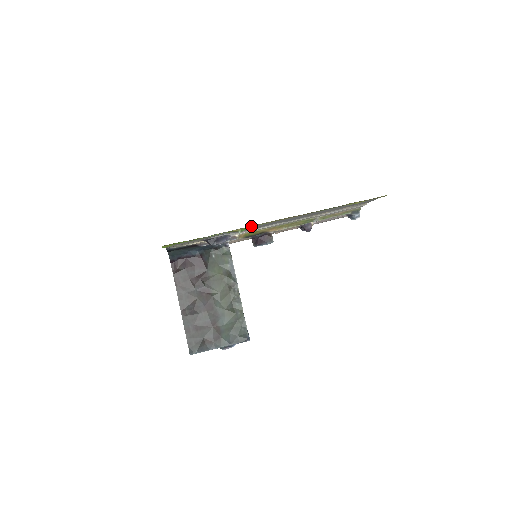
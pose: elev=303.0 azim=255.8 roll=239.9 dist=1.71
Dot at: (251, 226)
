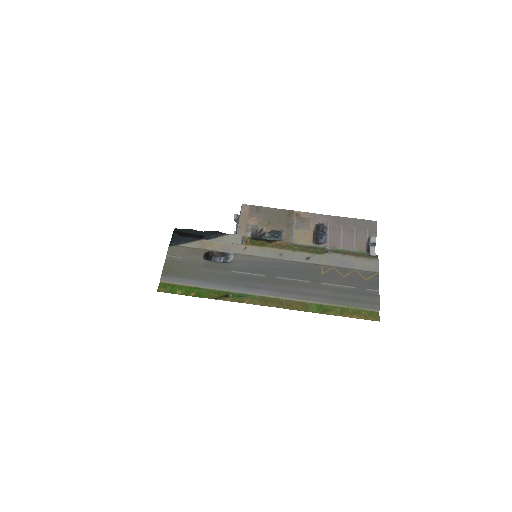
Dot at: (242, 298)
